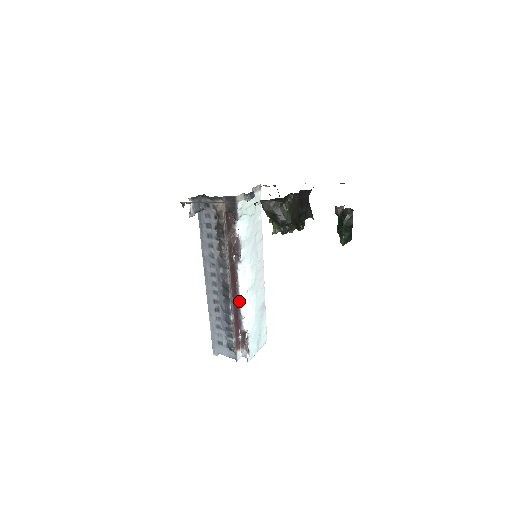
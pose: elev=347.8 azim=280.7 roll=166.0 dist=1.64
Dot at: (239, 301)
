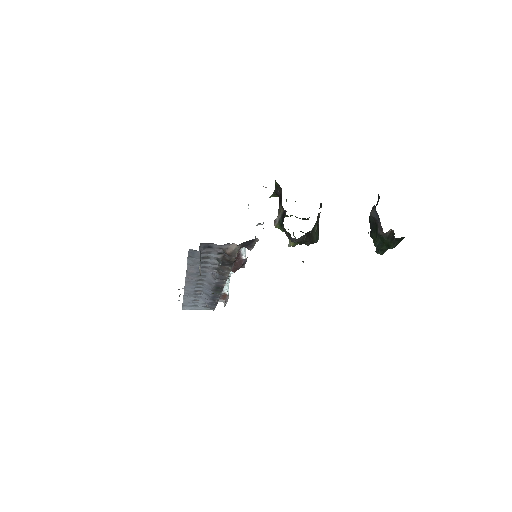
Dot at: occluded
